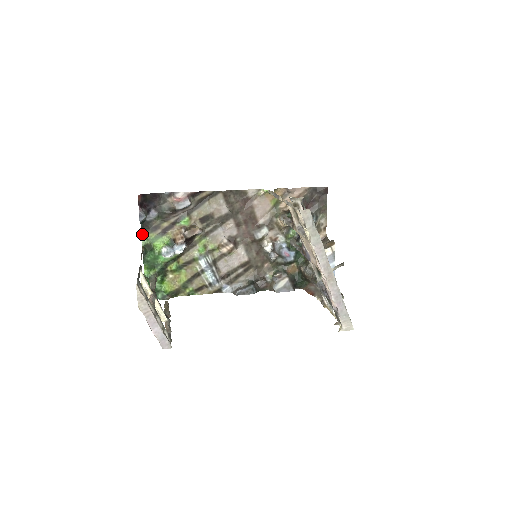
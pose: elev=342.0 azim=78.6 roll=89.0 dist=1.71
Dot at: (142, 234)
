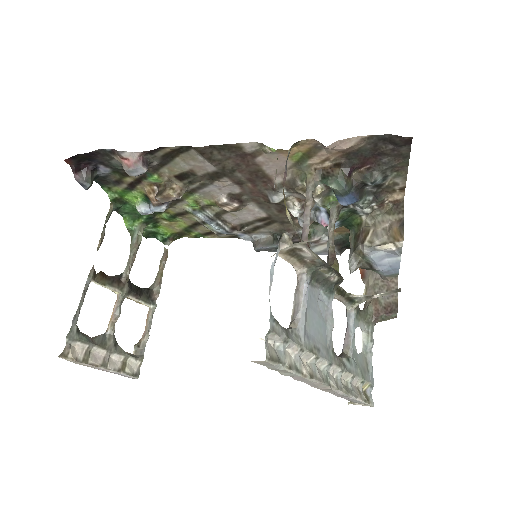
Dot at: (103, 188)
